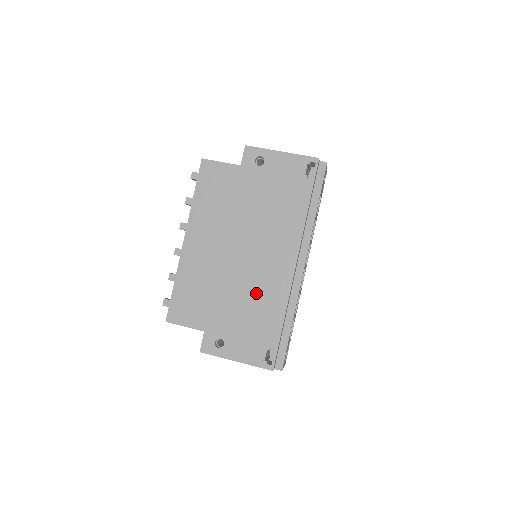
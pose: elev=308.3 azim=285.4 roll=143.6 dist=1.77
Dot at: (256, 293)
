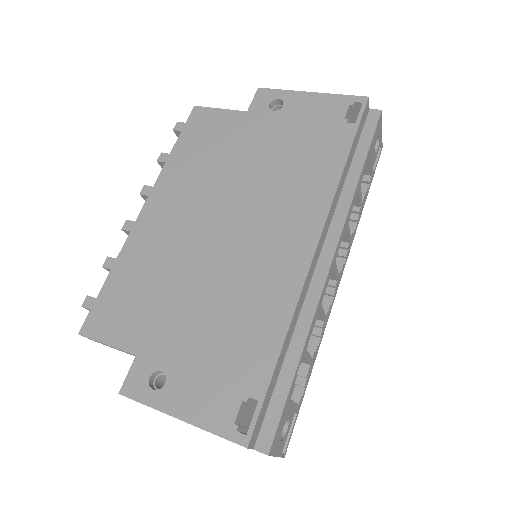
Dot at: (239, 293)
